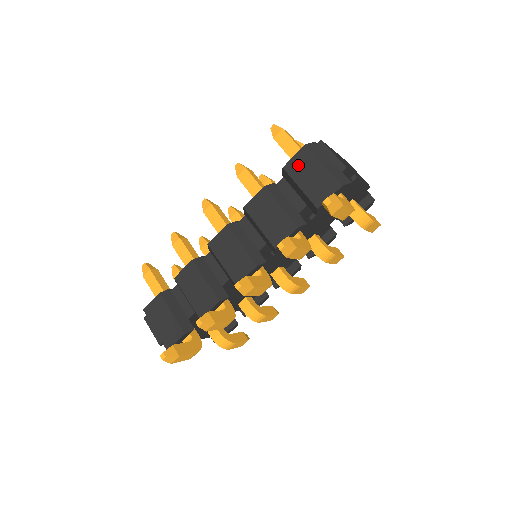
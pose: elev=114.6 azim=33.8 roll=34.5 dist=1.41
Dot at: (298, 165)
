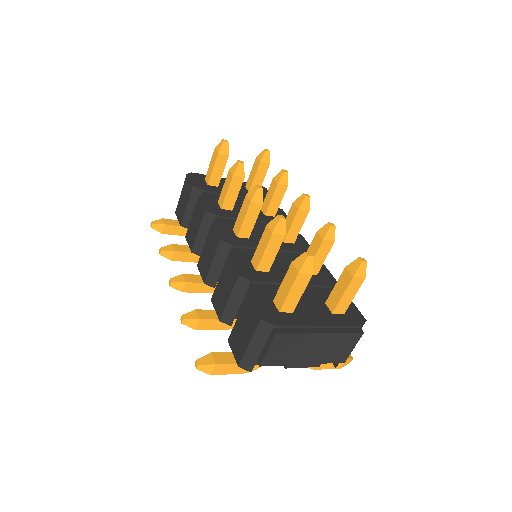
Dot at: (249, 313)
